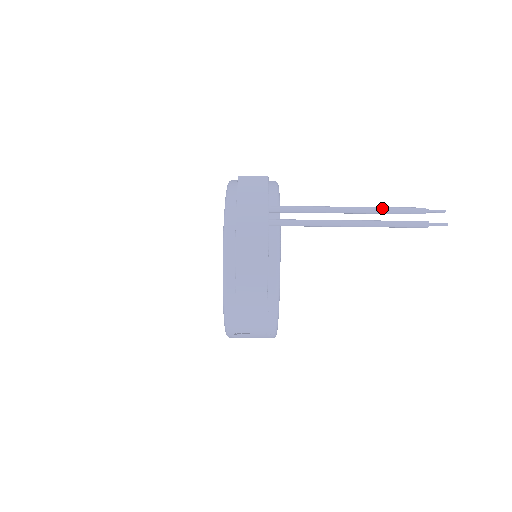
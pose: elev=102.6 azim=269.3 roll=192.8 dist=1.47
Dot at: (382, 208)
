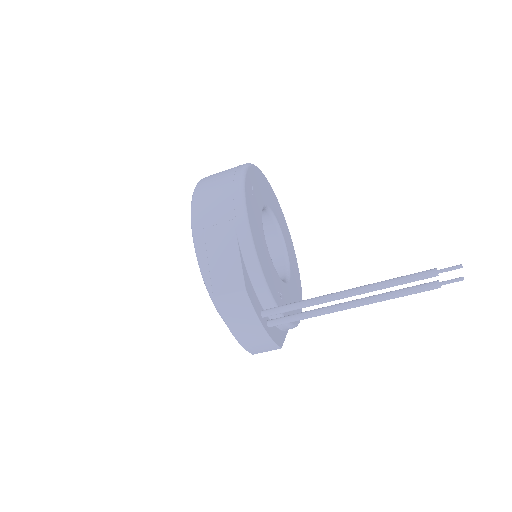
Dot at: (385, 287)
